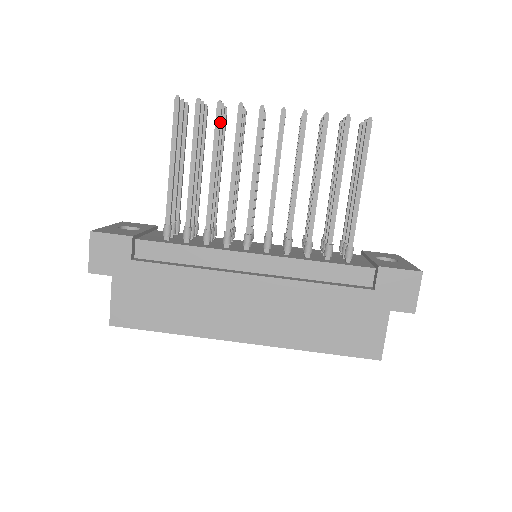
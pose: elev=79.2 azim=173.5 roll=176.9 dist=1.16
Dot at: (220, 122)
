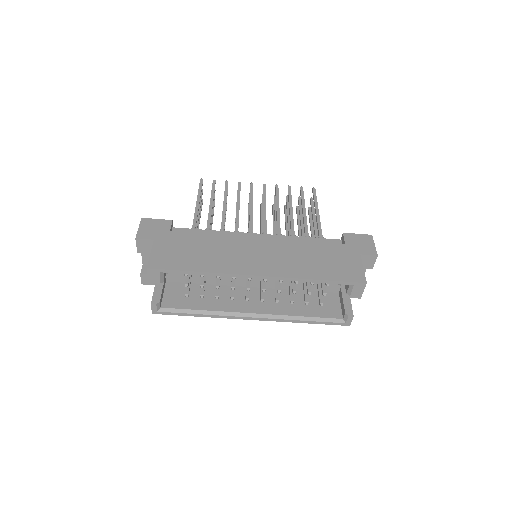
Dot at: occluded
